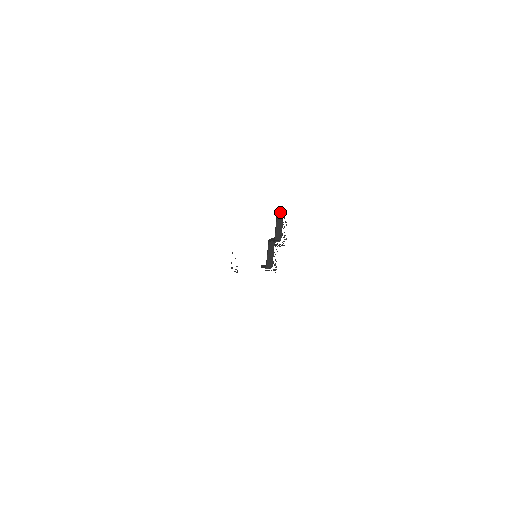
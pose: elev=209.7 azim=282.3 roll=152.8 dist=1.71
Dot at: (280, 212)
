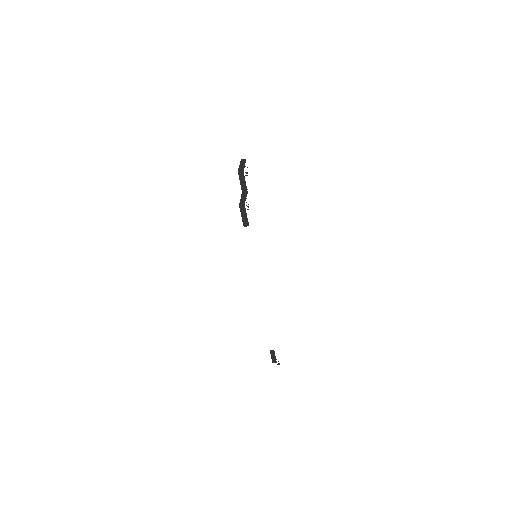
Dot at: (243, 160)
